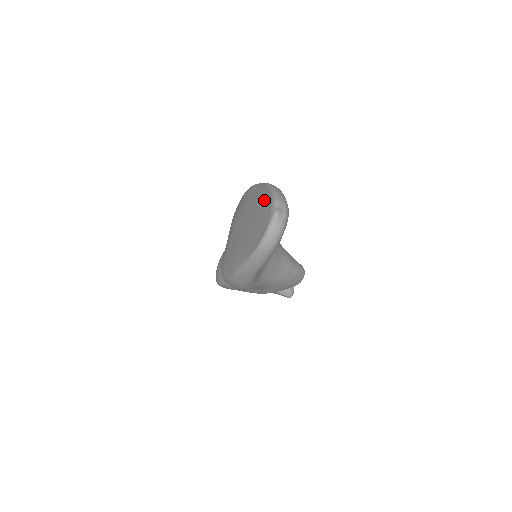
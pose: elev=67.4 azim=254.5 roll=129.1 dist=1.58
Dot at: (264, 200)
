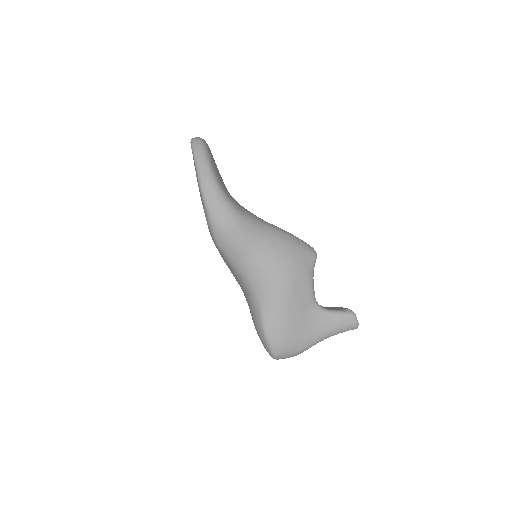
Dot at: occluded
